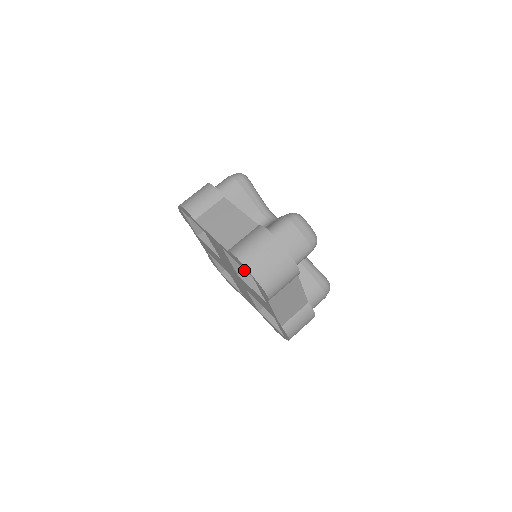
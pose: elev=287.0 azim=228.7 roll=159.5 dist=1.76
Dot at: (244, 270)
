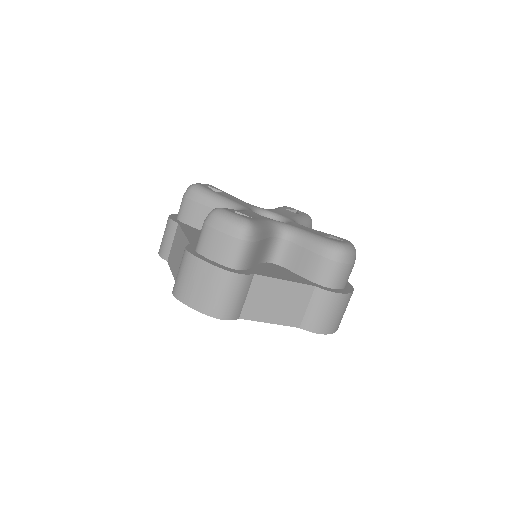
Dot at: occluded
